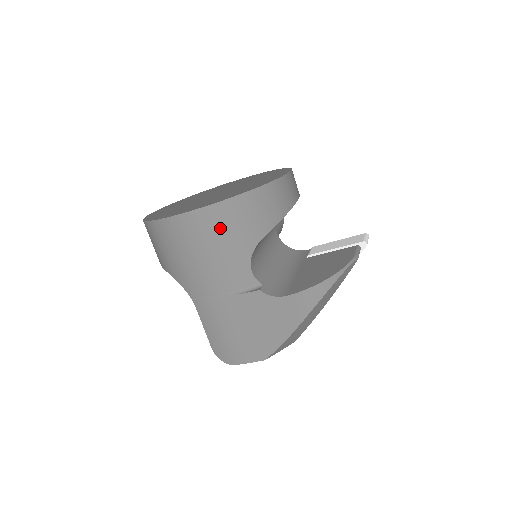
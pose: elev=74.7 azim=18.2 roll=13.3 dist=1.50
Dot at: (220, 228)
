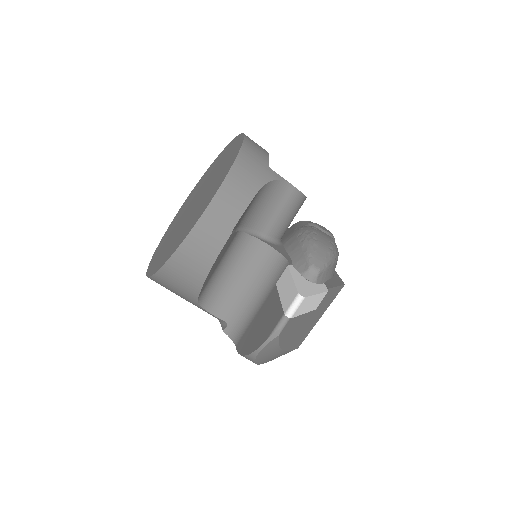
Dot at: occluded
